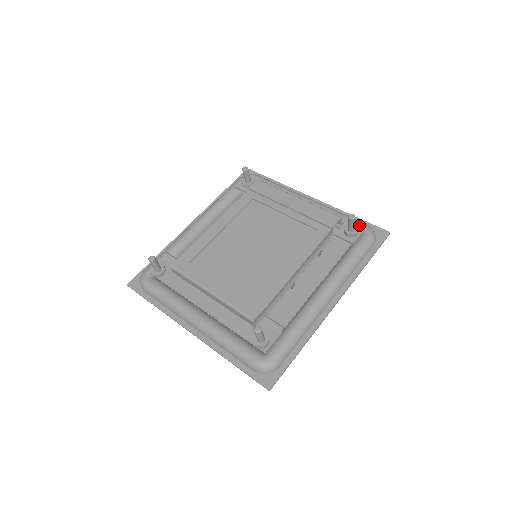
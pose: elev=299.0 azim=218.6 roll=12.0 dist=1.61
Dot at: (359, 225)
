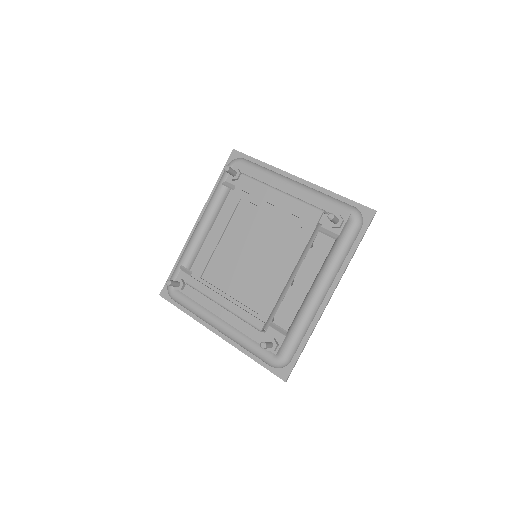
Dot at: (343, 212)
